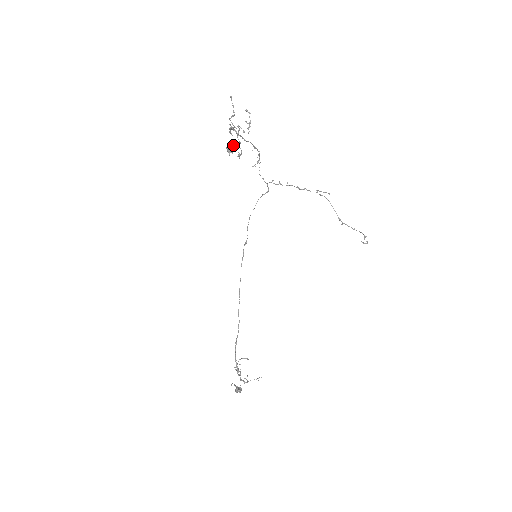
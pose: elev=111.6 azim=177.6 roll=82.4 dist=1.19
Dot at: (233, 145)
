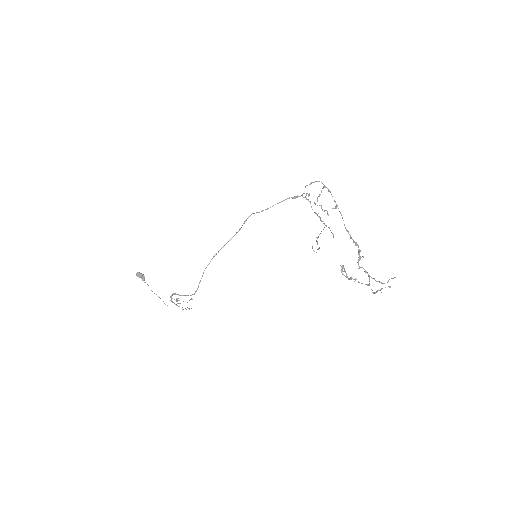
Dot at: (353, 279)
